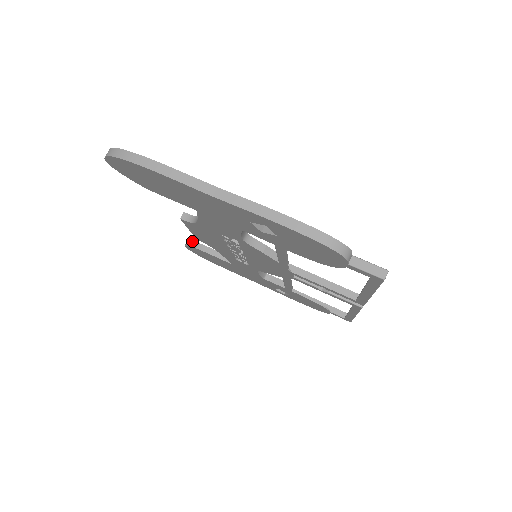
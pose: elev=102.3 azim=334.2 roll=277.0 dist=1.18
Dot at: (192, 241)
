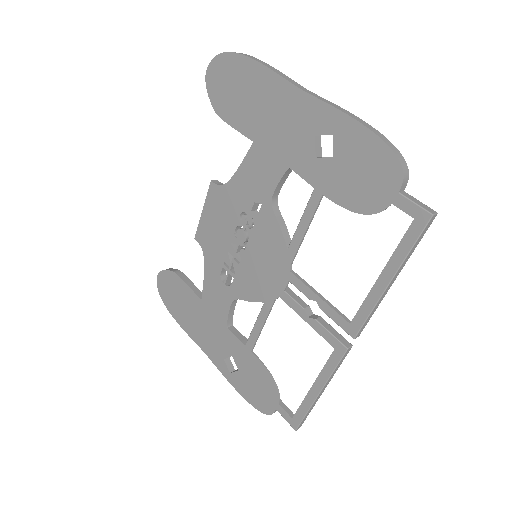
Dot at: (172, 268)
